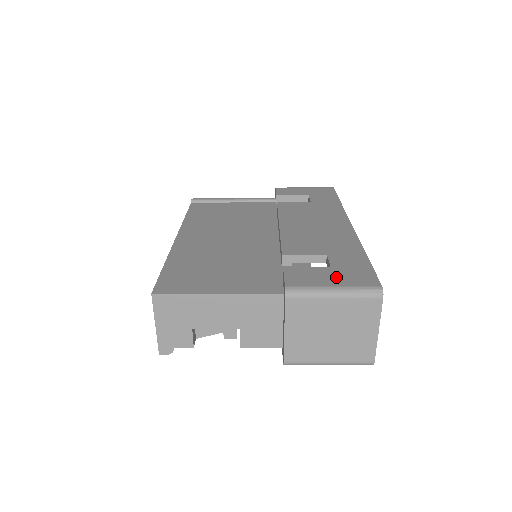
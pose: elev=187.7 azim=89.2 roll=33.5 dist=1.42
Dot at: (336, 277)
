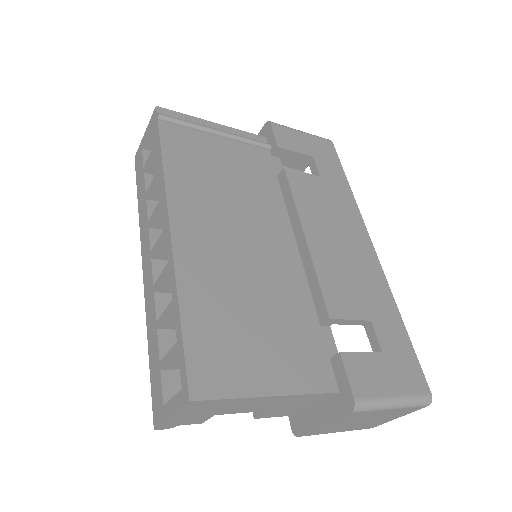
Dot at: (393, 376)
